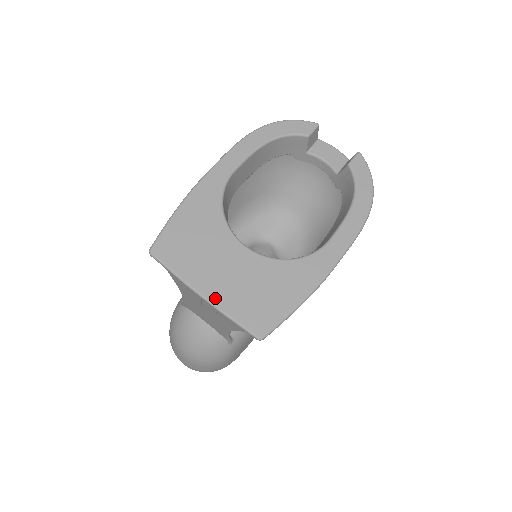
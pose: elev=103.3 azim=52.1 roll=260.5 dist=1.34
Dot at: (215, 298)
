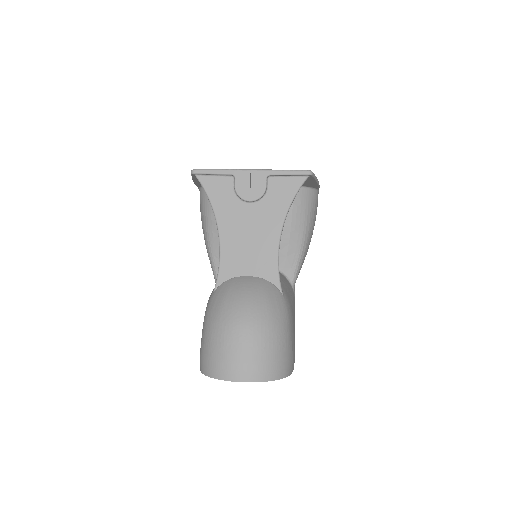
Dot at: (261, 170)
